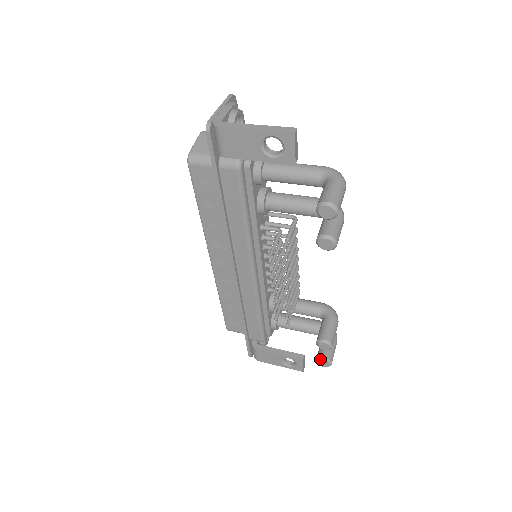
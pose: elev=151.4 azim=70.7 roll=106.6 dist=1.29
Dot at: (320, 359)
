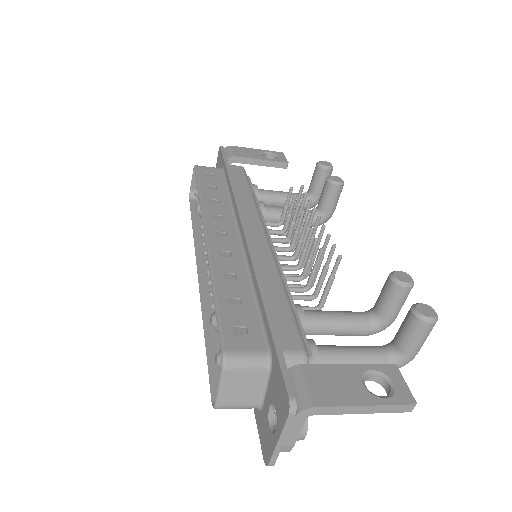
Dot at: (415, 304)
